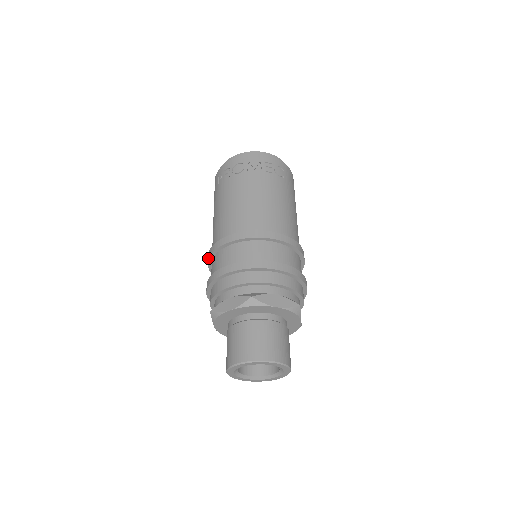
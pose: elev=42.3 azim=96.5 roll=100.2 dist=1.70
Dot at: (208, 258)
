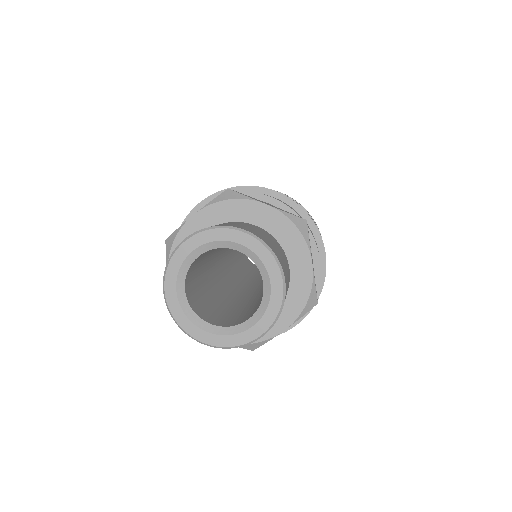
Dot at: occluded
